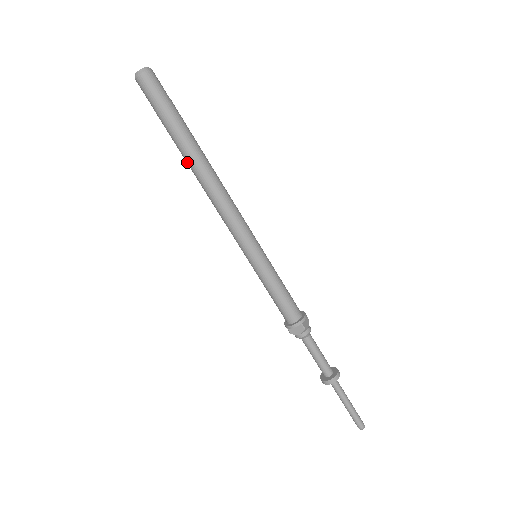
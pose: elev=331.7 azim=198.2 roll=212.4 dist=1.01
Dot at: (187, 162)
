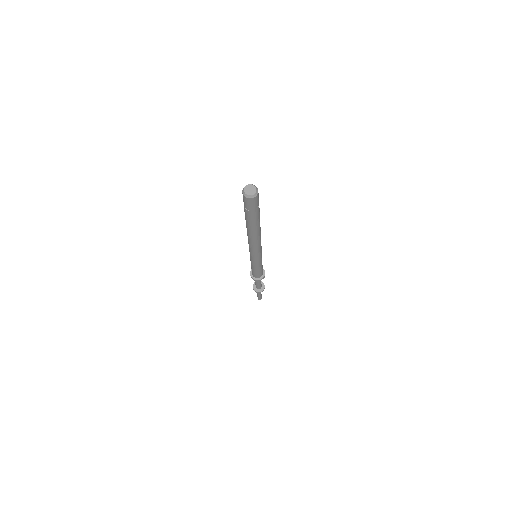
Dot at: occluded
